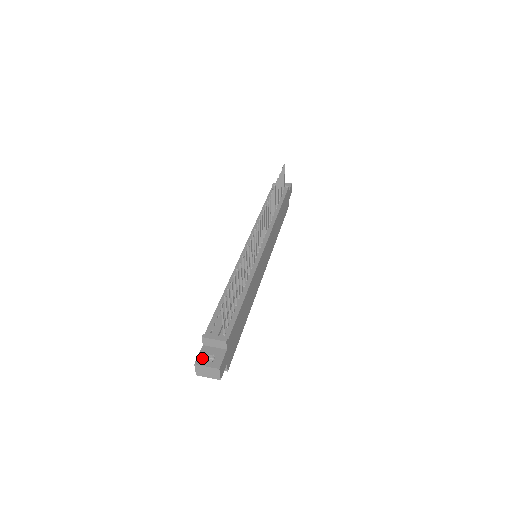
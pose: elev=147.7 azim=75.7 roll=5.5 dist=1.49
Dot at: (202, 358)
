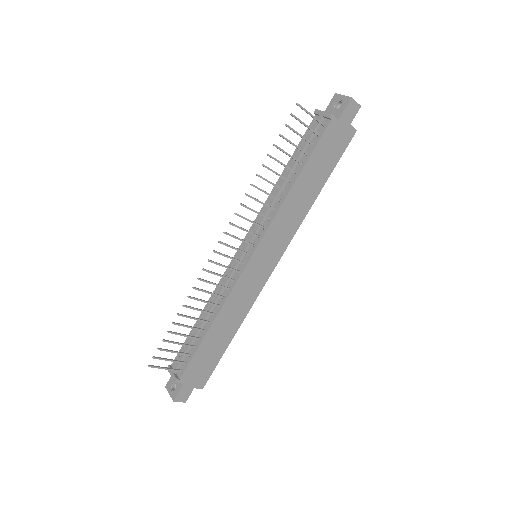
Dot at: (170, 383)
